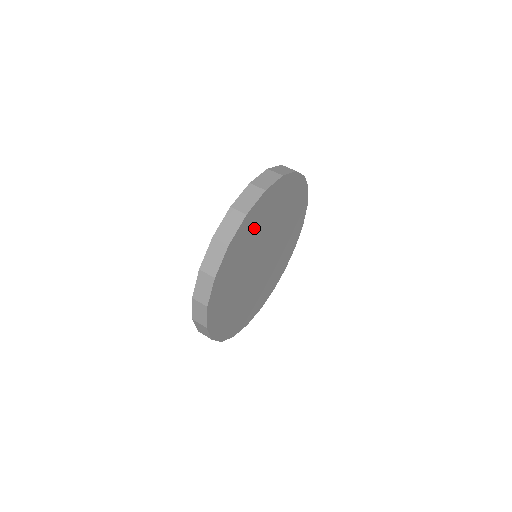
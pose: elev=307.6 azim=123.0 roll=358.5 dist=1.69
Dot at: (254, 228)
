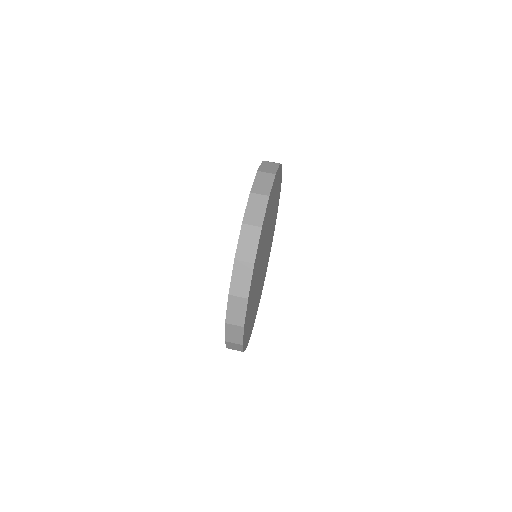
Dot at: (272, 202)
